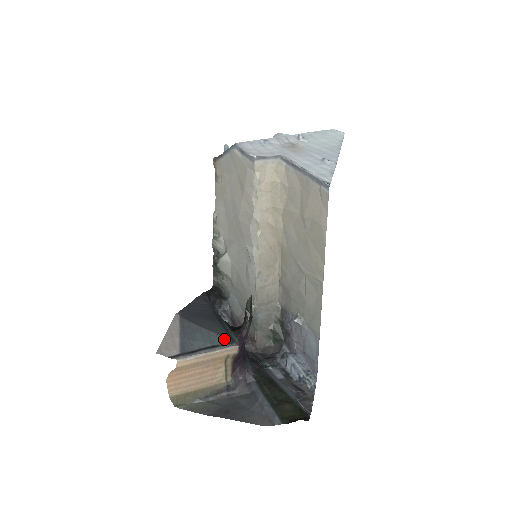
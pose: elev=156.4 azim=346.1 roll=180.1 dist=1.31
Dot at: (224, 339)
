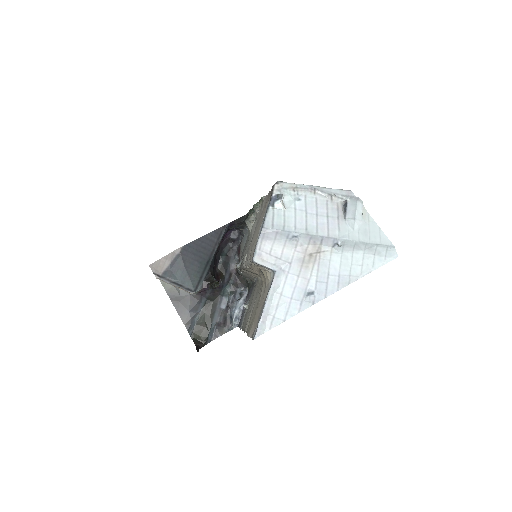
Dot at: (191, 286)
